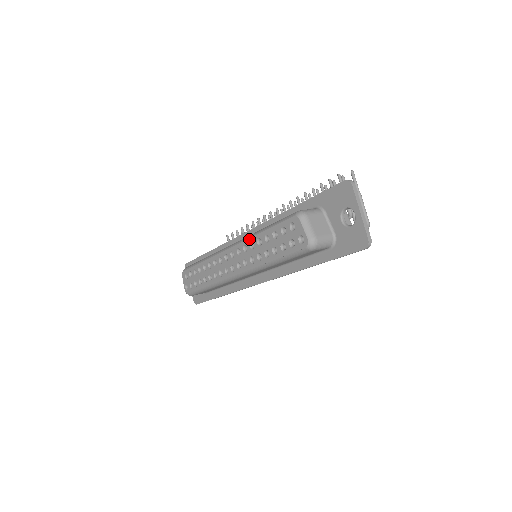
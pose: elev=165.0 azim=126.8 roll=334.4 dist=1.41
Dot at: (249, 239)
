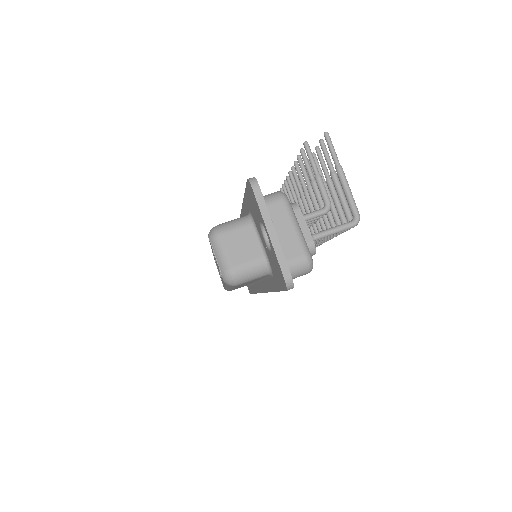
Dot at: occluded
